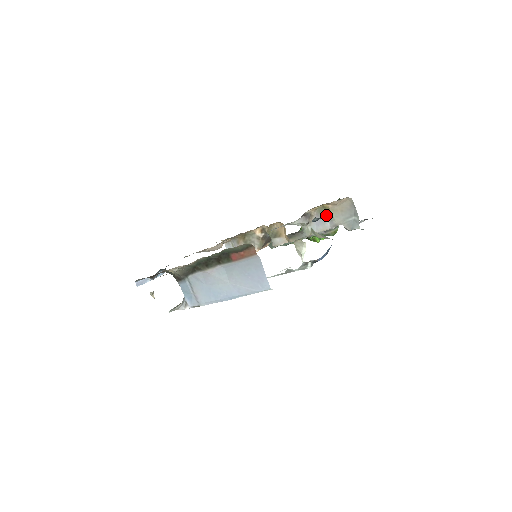
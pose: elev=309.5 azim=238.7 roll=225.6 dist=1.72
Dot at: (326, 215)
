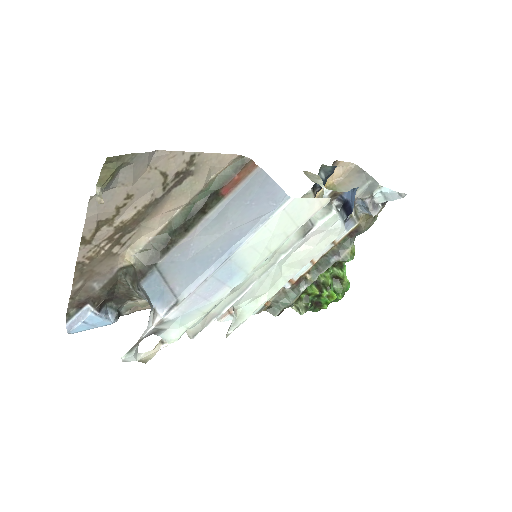
Dot at: occluded
